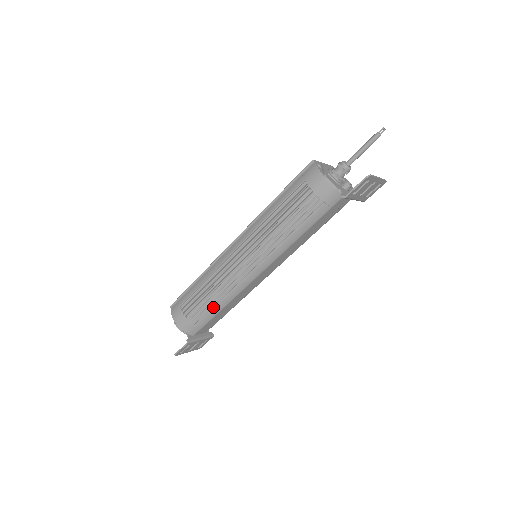
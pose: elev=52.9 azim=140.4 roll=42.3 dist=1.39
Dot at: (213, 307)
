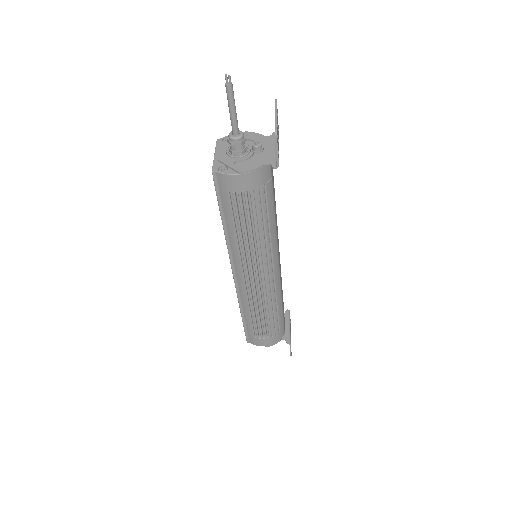
Dot at: (277, 313)
